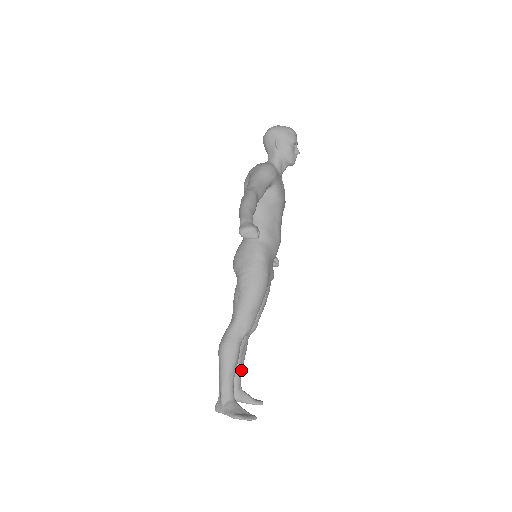
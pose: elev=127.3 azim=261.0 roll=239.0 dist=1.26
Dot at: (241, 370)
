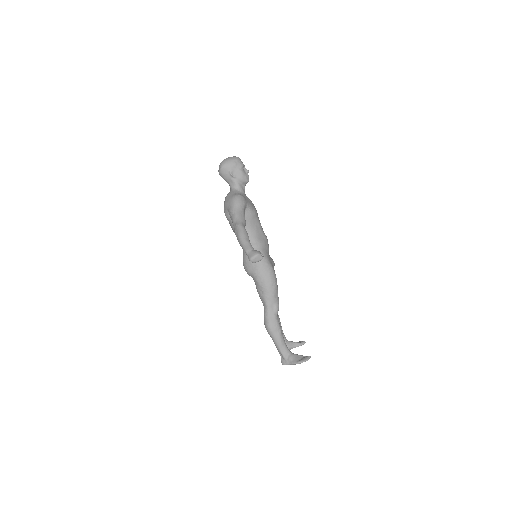
Dot at: (282, 330)
